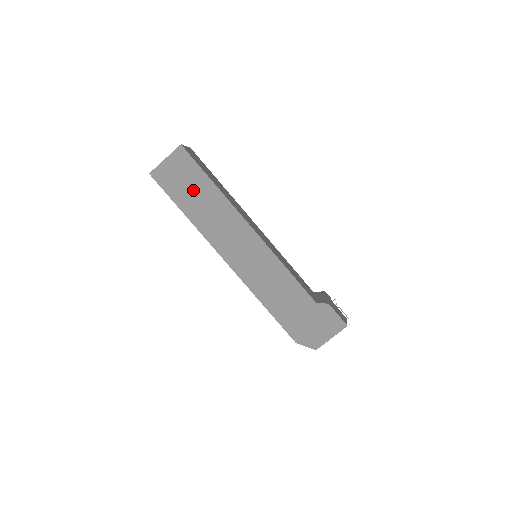
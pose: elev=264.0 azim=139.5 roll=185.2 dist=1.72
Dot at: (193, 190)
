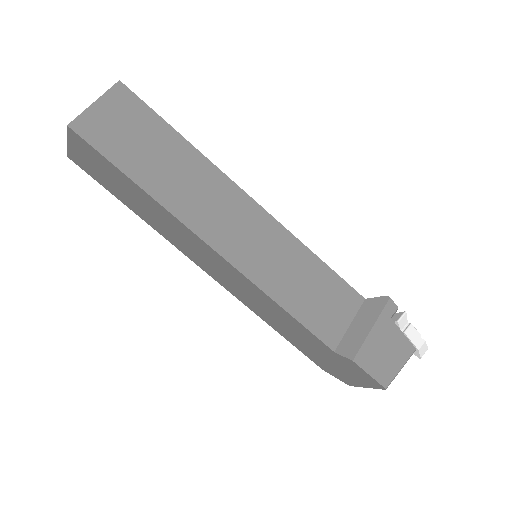
Dot at: (122, 187)
